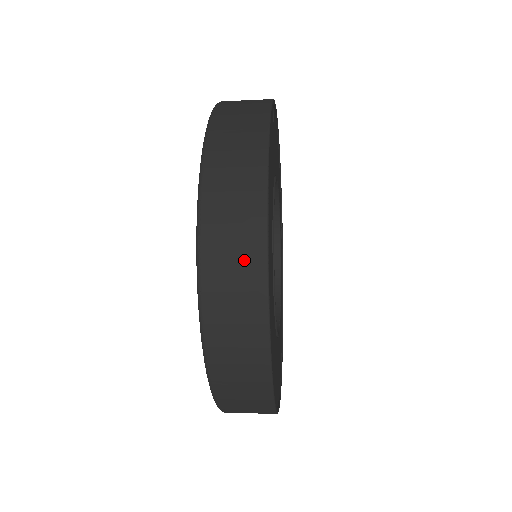
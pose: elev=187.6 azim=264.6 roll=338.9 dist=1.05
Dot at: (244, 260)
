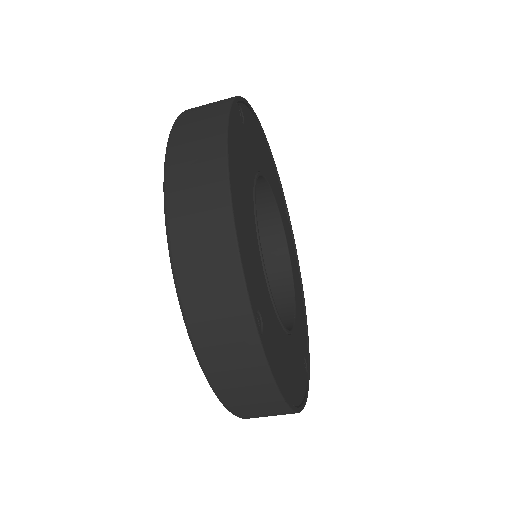
Dot at: (223, 293)
